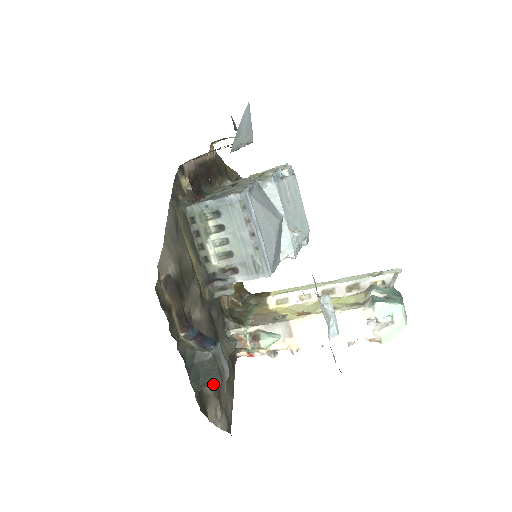
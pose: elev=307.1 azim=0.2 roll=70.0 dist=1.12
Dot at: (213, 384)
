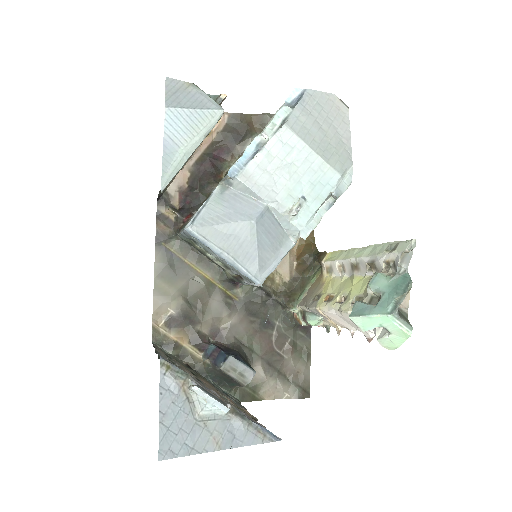
Dot at: (240, 386)
